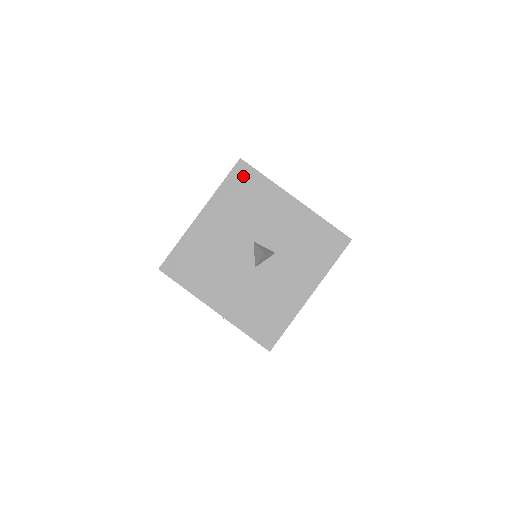
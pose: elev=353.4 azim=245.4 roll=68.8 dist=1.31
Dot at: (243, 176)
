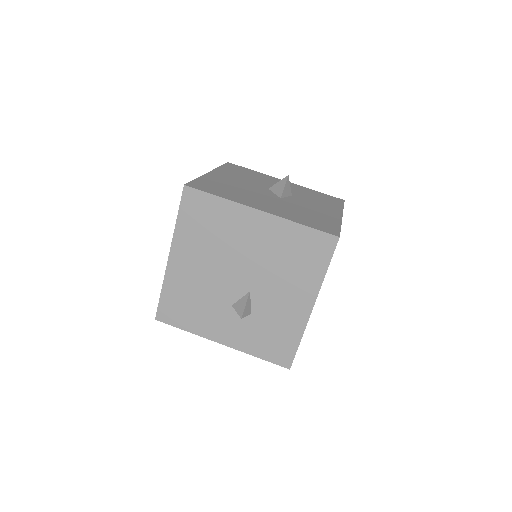
Dot at: (236, 167)
